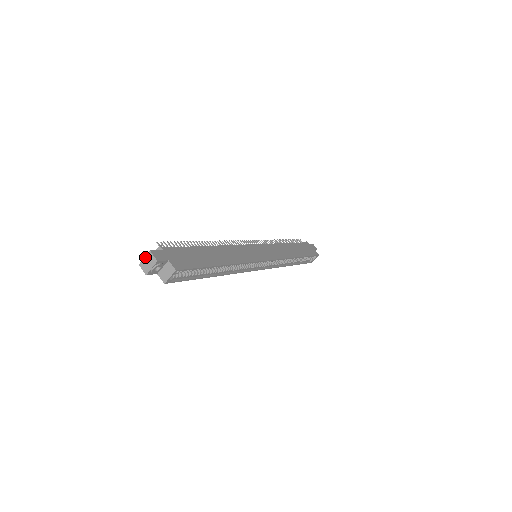
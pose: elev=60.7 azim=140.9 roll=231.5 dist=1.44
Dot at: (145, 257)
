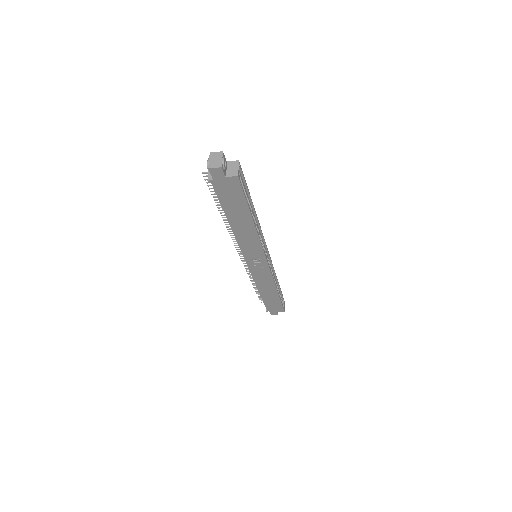
Dot at: (209, 159)
